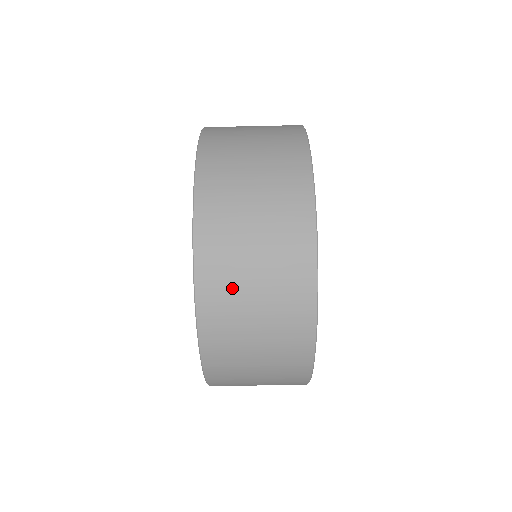
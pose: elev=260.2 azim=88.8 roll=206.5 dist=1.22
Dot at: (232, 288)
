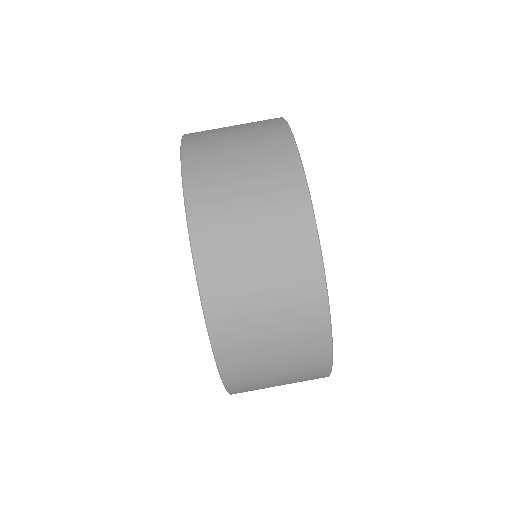
Dot at: (244, 319)
